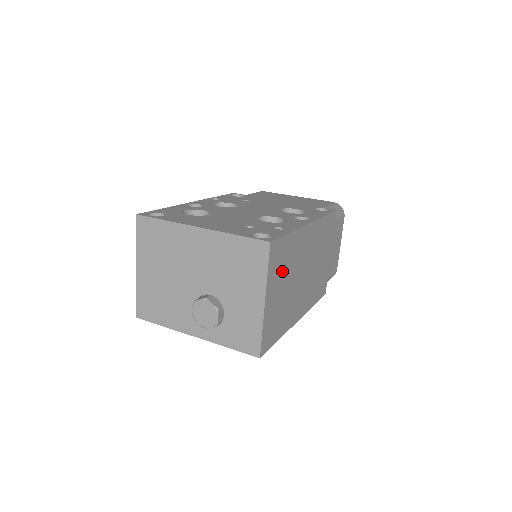
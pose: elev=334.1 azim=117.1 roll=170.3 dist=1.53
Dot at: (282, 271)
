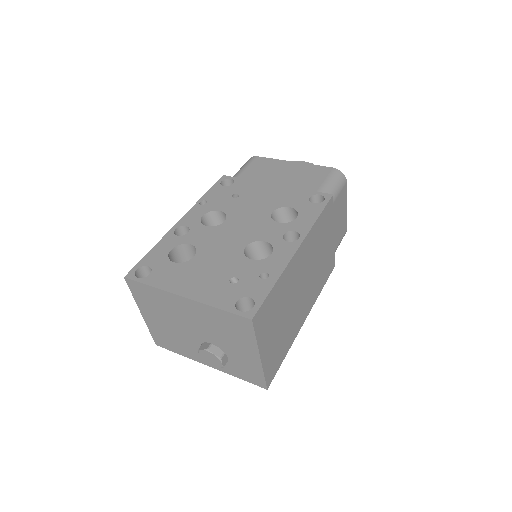
Dot at: (274, 317)
